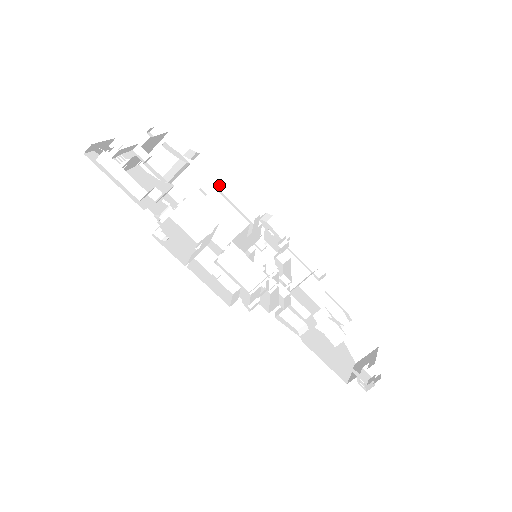
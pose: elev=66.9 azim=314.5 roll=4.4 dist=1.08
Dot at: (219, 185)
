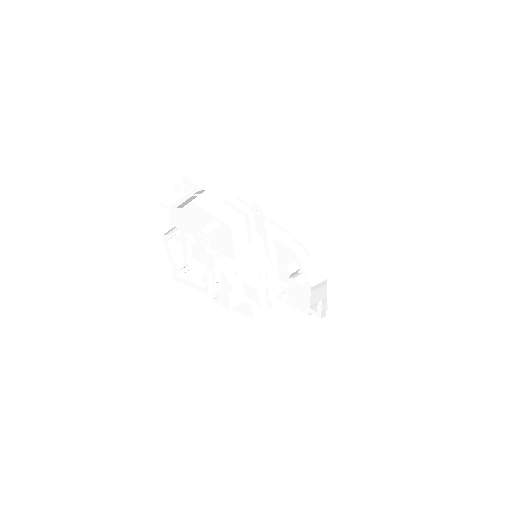
Dot at: (223, 198)
